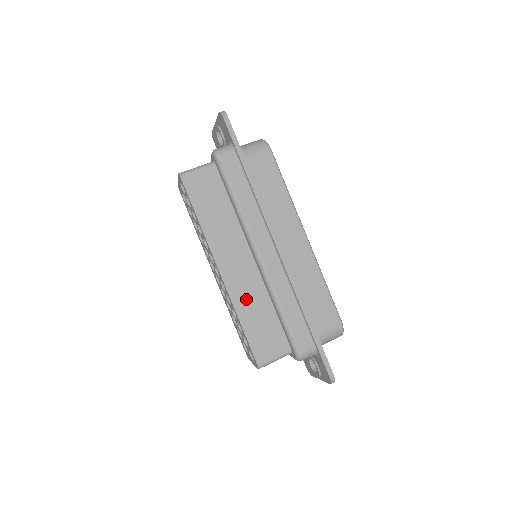
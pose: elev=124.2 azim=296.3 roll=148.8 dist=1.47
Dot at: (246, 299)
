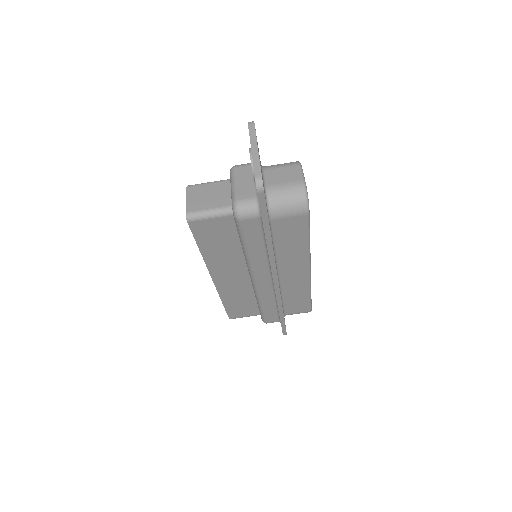
Dot at: (233, 294)
